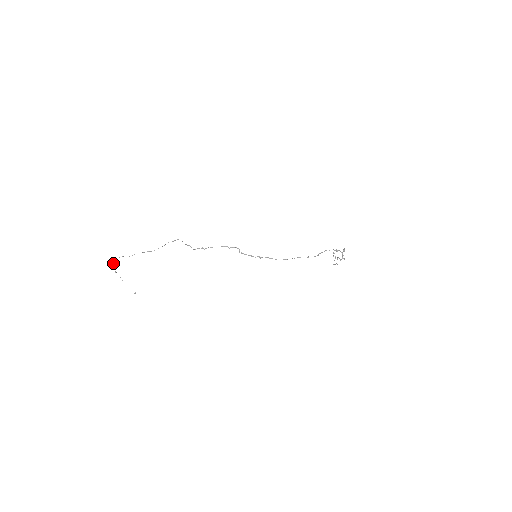
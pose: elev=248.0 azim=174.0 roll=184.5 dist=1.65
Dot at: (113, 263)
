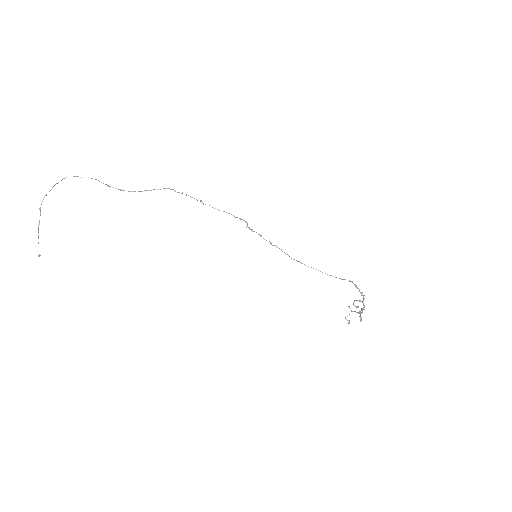
Dot at: occluded
